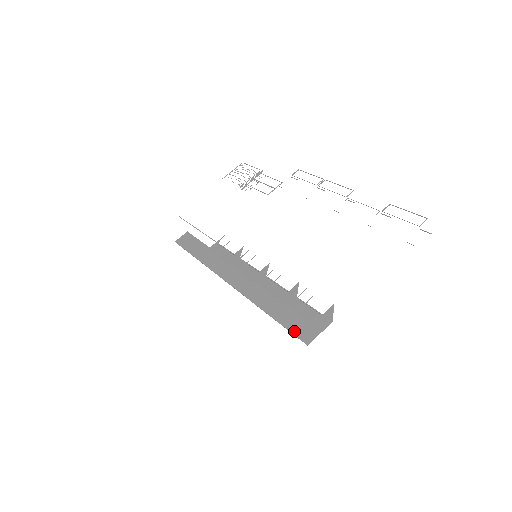
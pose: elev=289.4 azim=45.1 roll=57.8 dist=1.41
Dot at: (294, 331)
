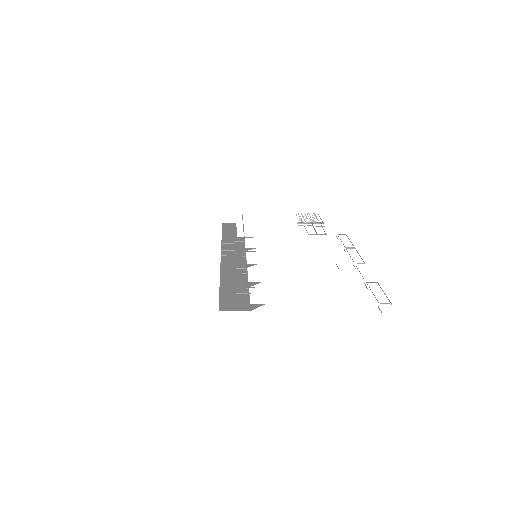
Dot at: (222, 300)
